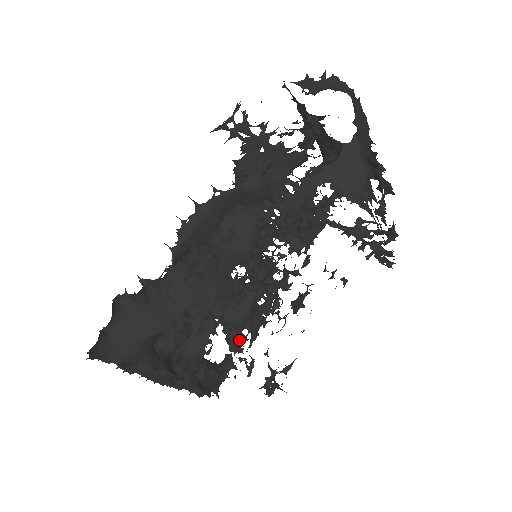
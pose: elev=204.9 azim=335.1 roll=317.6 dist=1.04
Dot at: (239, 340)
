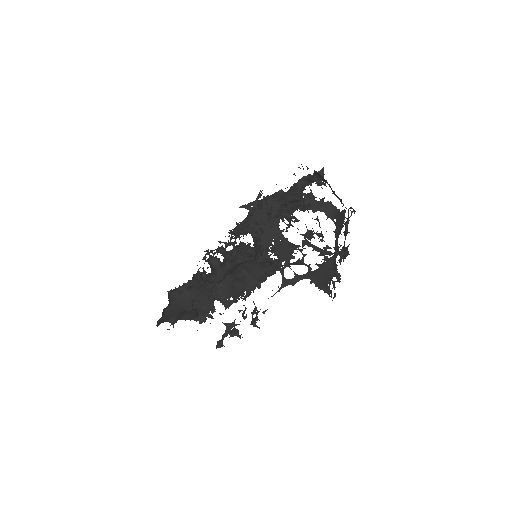
Dot at: occluded
